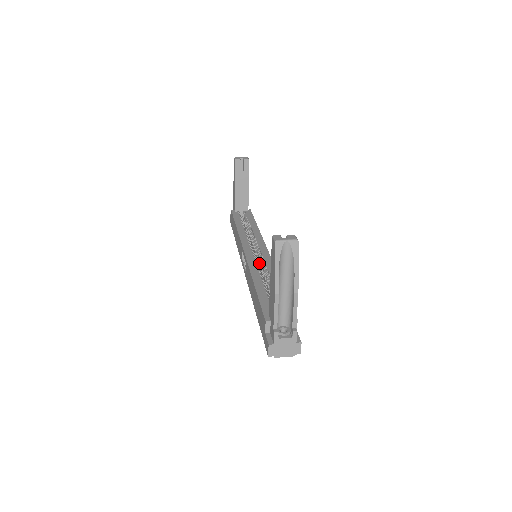
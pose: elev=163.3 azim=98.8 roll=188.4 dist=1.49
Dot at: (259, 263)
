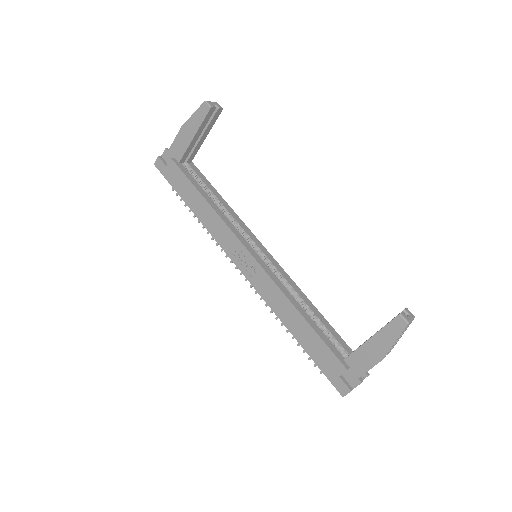
Dot at: occluded
